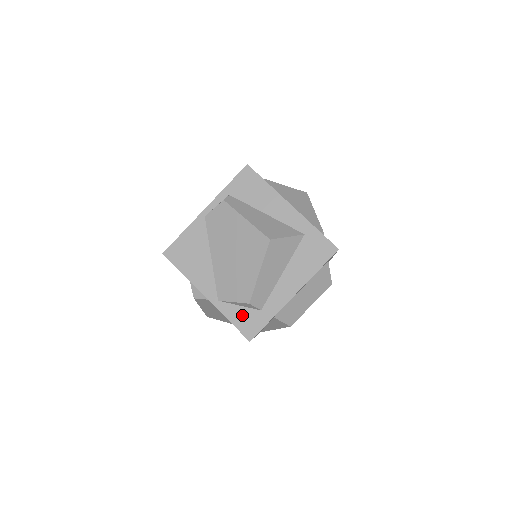
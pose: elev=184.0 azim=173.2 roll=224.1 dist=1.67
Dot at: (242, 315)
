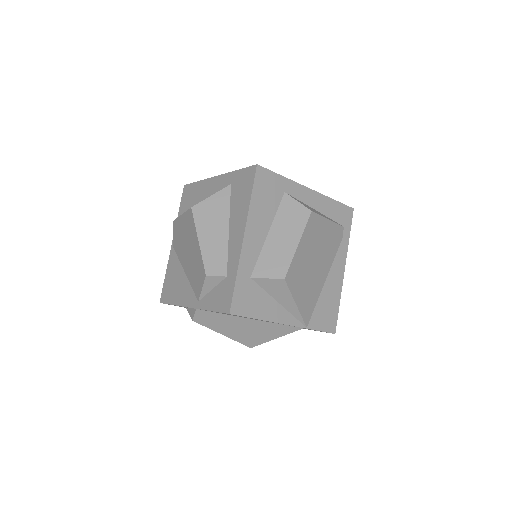
Dot at: (216, 296)
